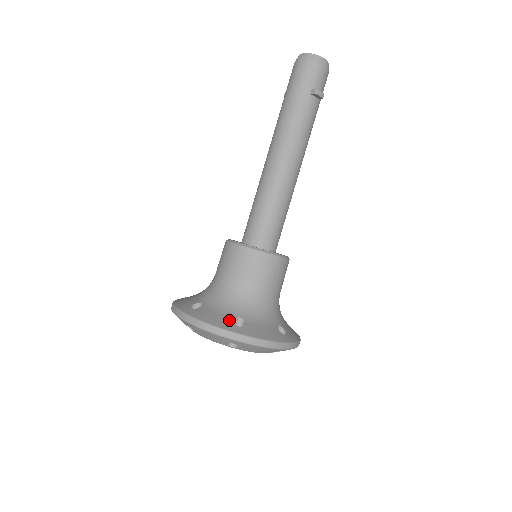
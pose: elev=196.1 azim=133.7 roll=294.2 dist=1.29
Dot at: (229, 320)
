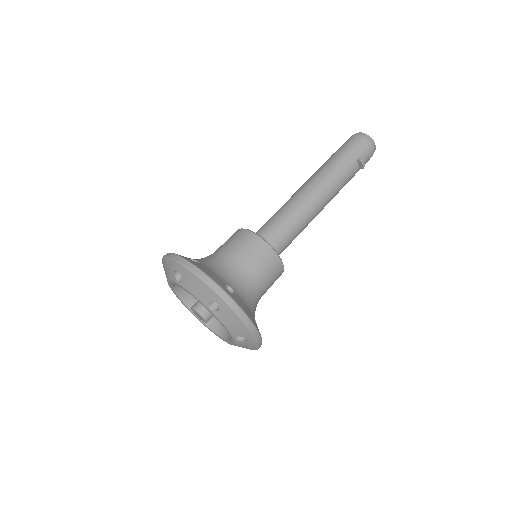
Dot at: (222, 282)
